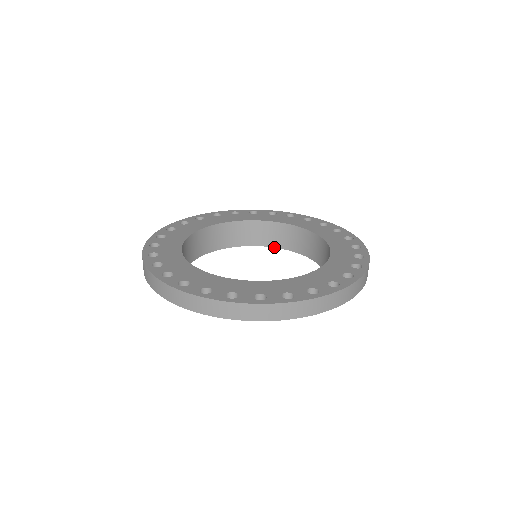
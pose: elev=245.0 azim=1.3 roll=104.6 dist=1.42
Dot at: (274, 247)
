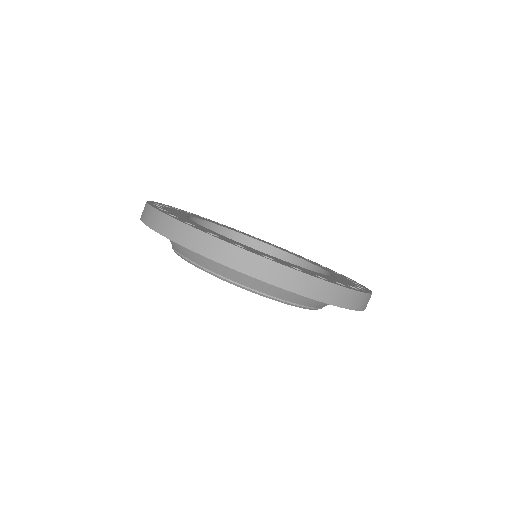
Dot at: occluded
